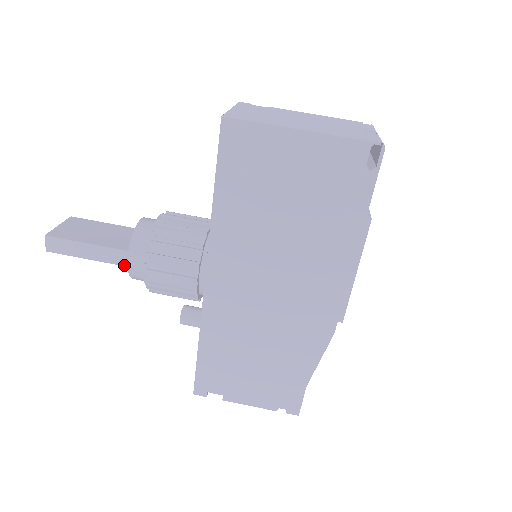
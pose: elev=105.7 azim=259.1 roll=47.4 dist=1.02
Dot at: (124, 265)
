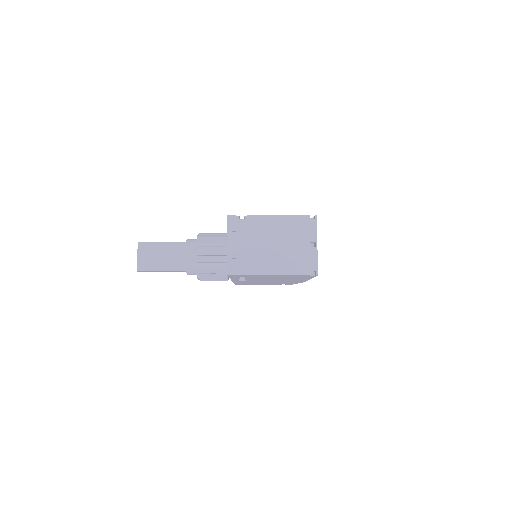
Dot at: occluded
